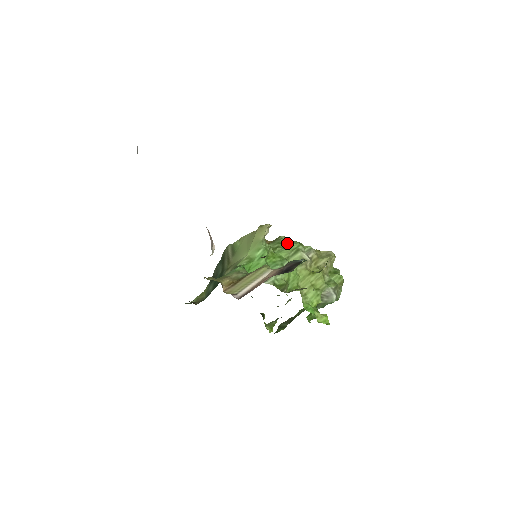
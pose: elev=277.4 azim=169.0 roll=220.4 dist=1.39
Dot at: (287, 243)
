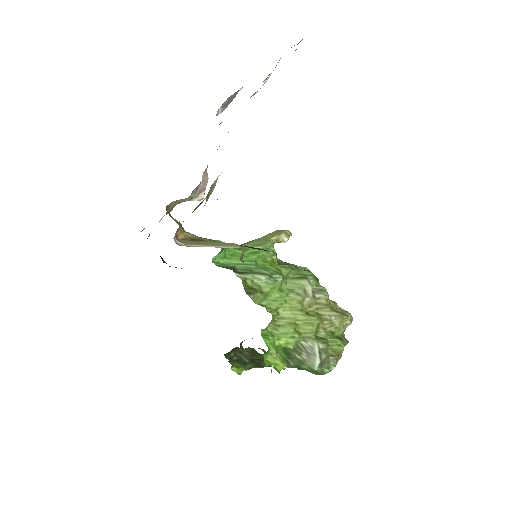
Dot at: occluded
